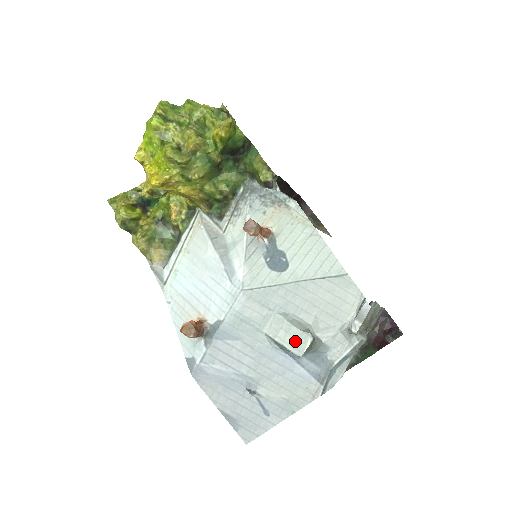
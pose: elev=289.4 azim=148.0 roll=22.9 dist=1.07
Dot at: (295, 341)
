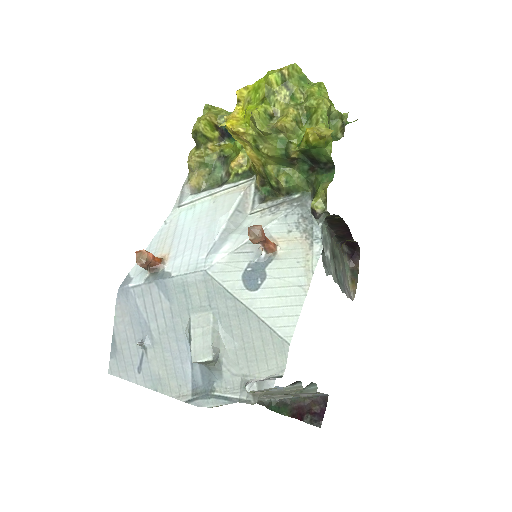
Dot at: (200, 347)
